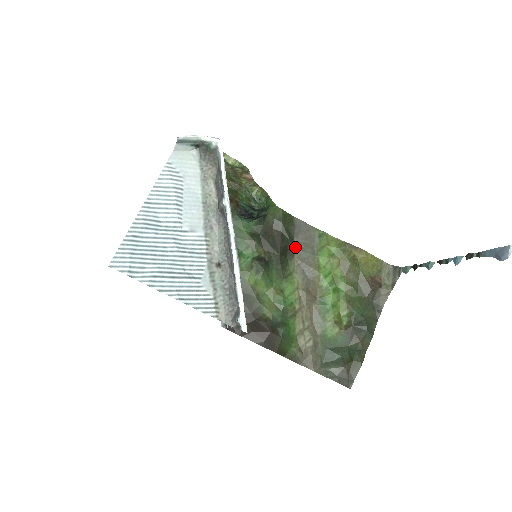
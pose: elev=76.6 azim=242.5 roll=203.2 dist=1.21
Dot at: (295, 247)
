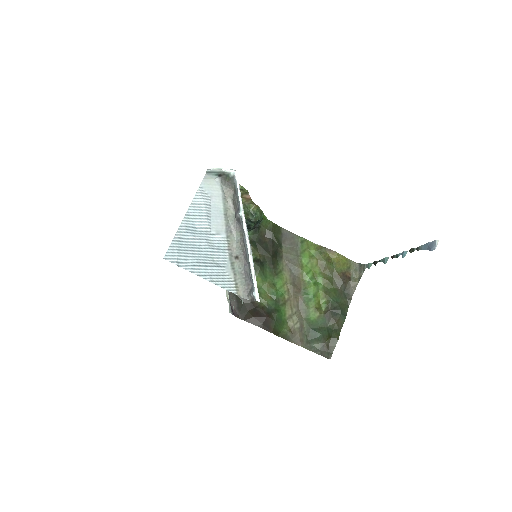
Dot at: (283, 251)
